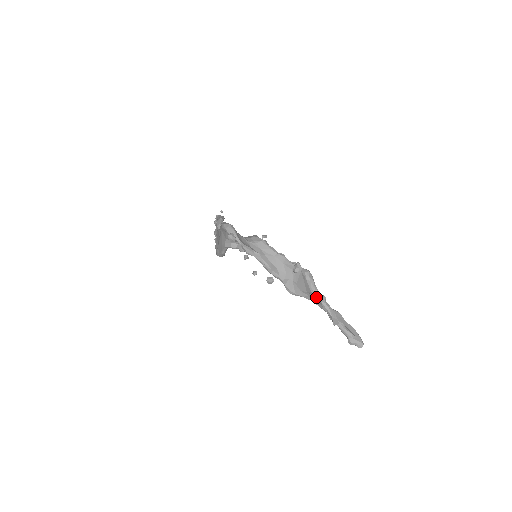
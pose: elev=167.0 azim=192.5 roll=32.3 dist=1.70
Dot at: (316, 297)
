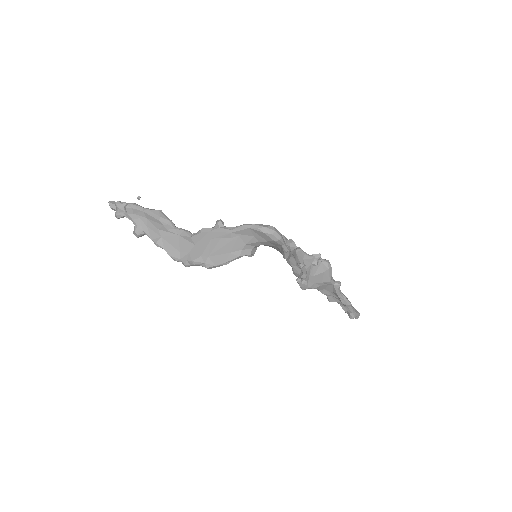
Dot at: (330, 285)
